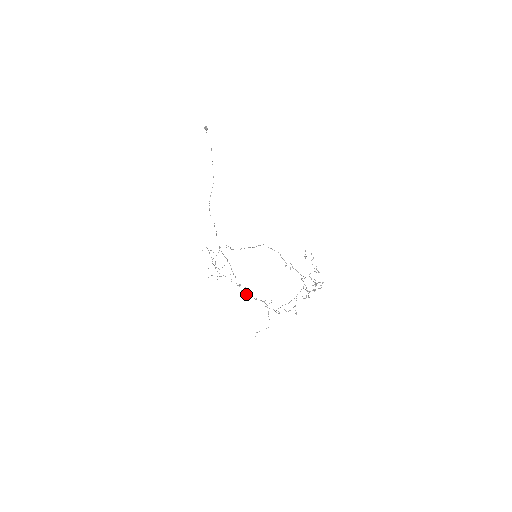
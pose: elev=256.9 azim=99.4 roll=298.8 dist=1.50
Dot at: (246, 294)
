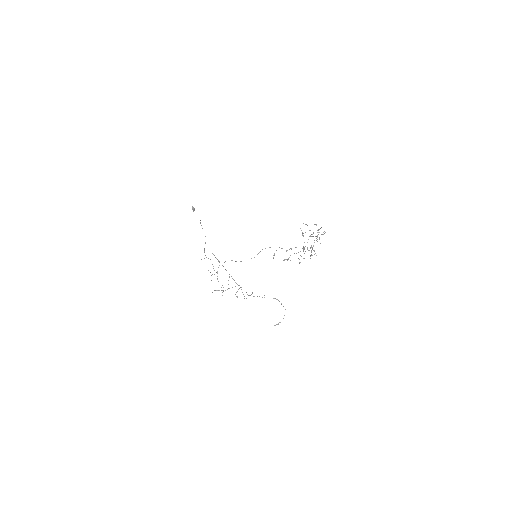
Dot at: (254, 296)
